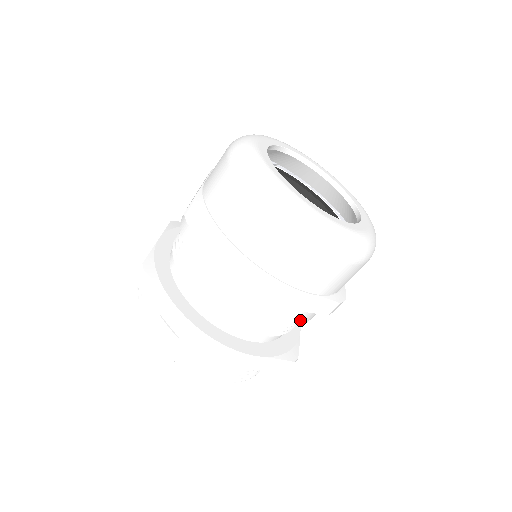
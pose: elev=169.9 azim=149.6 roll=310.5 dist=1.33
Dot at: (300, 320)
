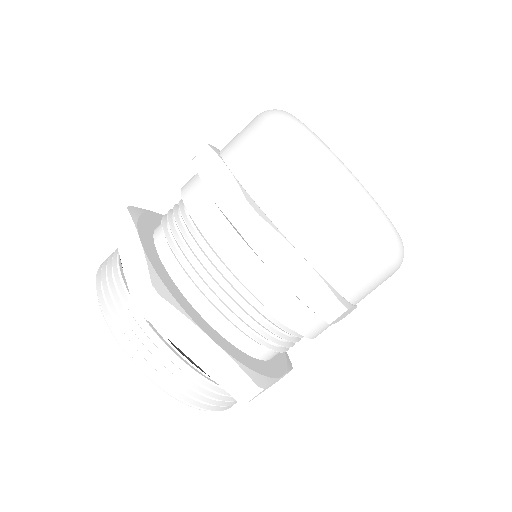
Dot at: (281, 310)
